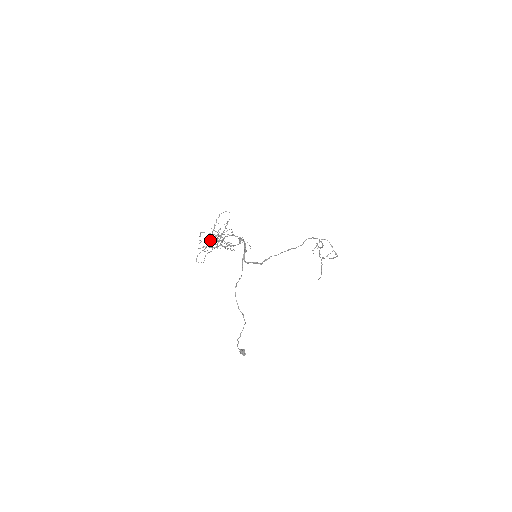
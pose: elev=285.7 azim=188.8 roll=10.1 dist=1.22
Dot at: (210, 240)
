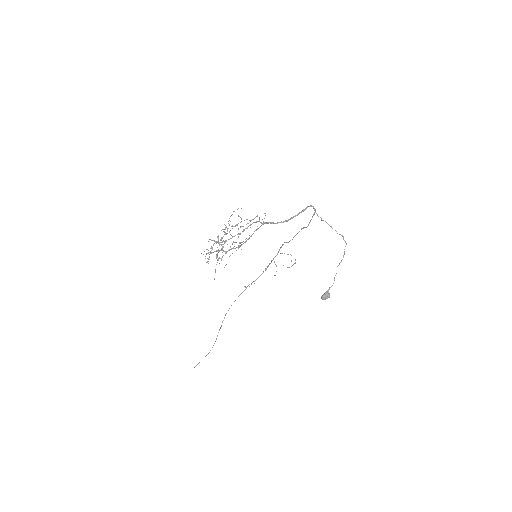
Dot at: (241, 226)
